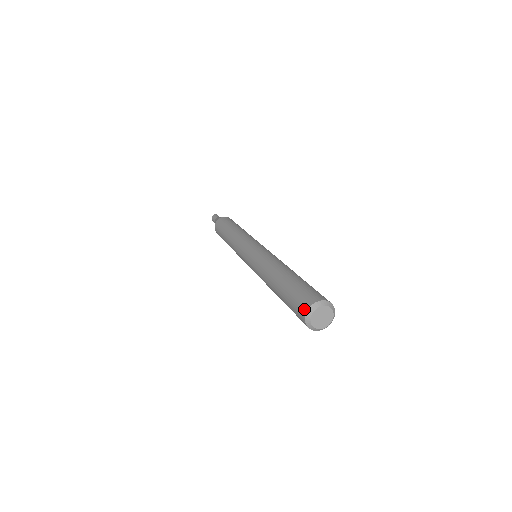
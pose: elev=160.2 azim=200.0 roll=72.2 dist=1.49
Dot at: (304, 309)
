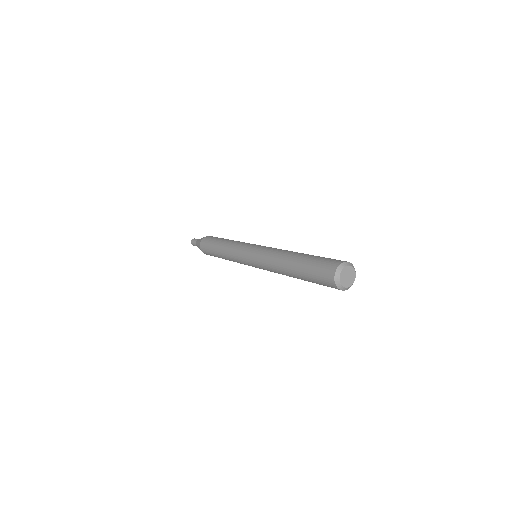
Dot at: (340, 261)
